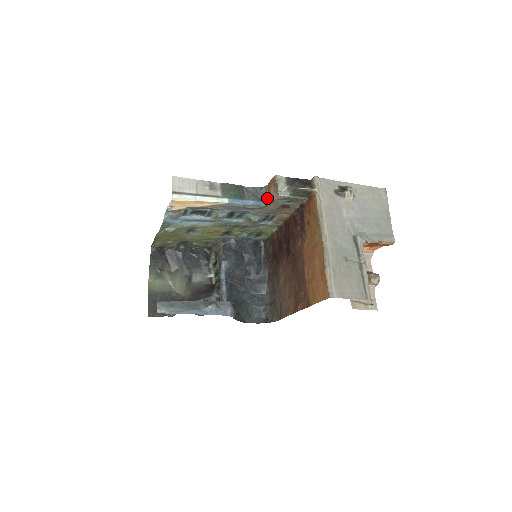
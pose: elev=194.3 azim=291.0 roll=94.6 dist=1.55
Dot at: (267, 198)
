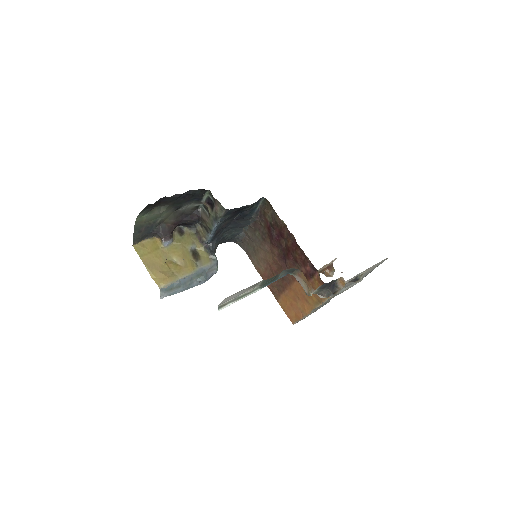
Dot at: (295, 274)
